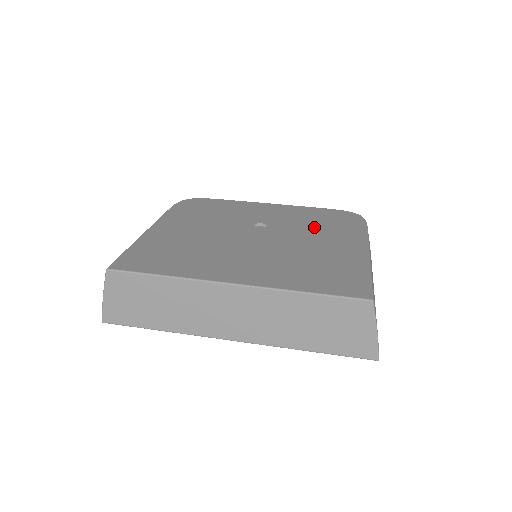
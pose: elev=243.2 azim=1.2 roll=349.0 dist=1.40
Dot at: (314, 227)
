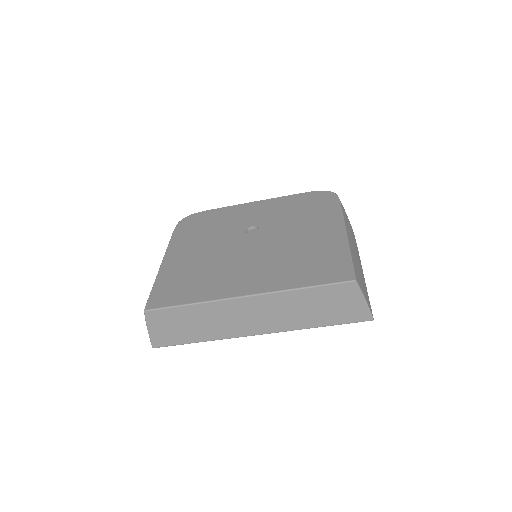
Dot at: (296, 218)
